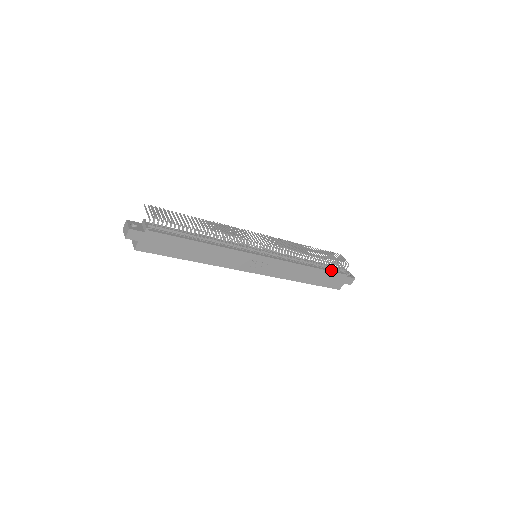
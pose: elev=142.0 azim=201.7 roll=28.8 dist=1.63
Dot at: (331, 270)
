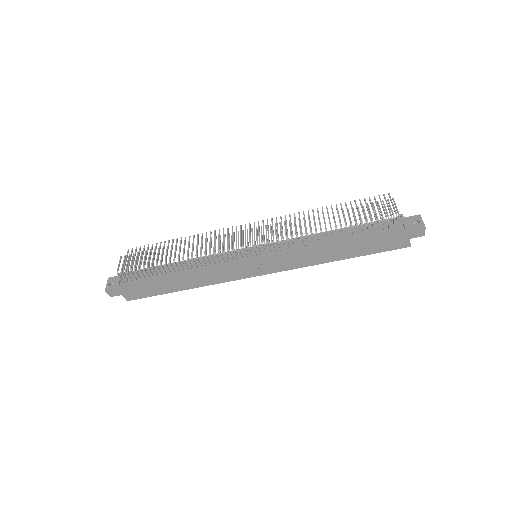
Dot at: (372, 233)
